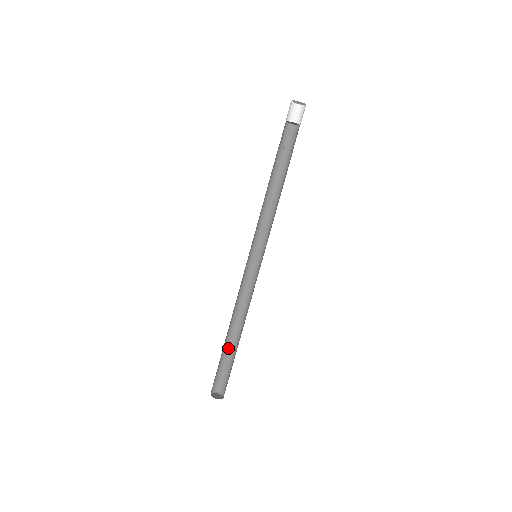
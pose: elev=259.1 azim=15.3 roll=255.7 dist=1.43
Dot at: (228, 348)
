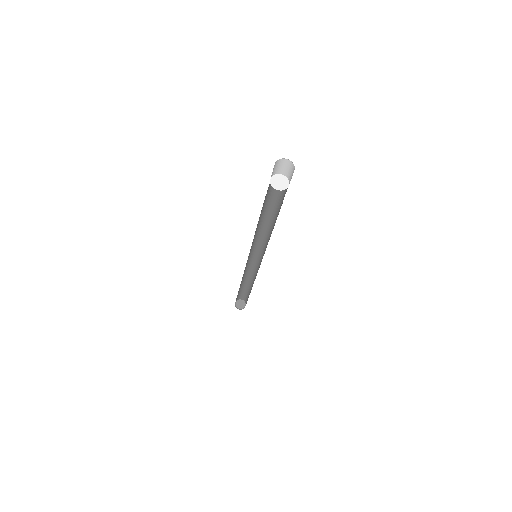
Dot at: (241, 287)
